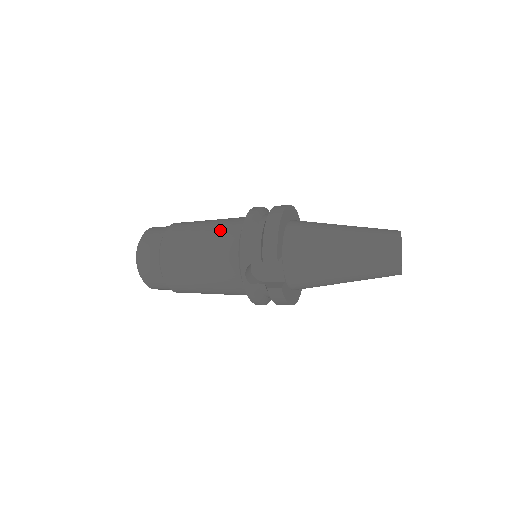
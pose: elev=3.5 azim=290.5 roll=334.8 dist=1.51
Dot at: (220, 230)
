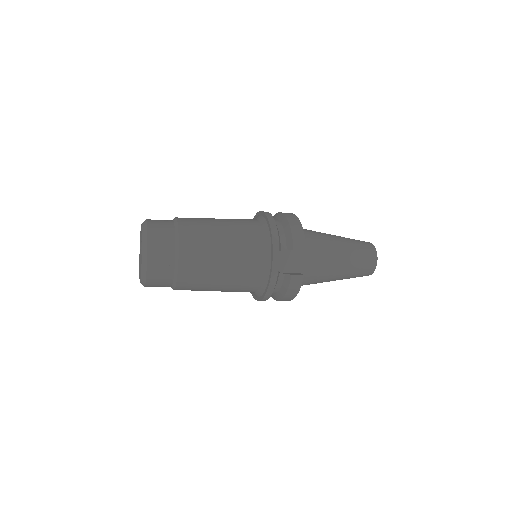
Dot at: (240, 224)
